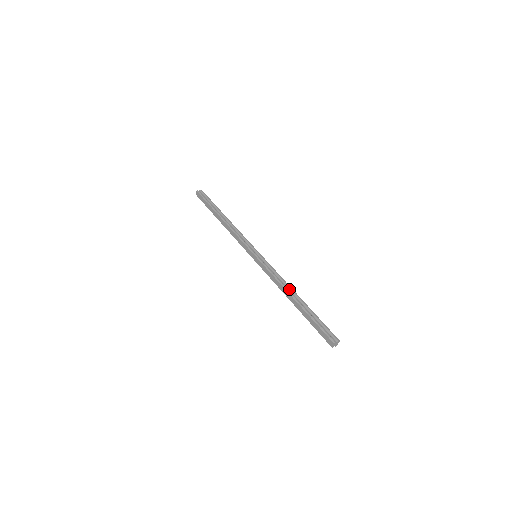
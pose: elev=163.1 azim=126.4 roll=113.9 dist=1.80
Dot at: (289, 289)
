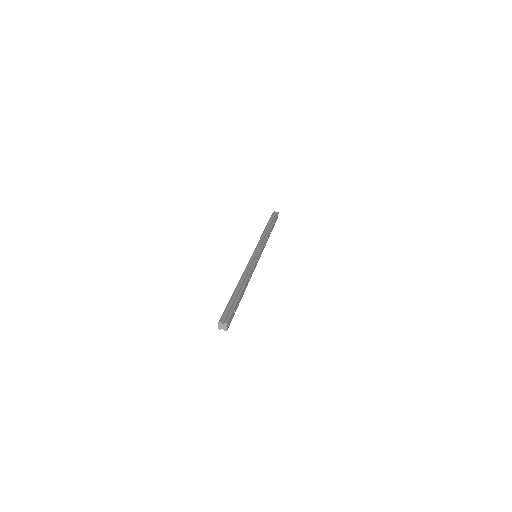
Dot at: (244, 279)
